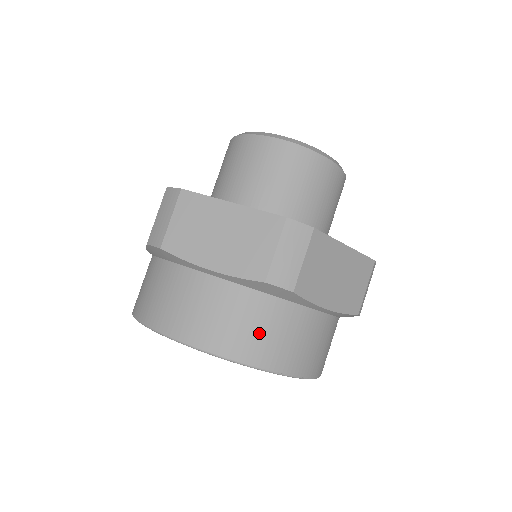
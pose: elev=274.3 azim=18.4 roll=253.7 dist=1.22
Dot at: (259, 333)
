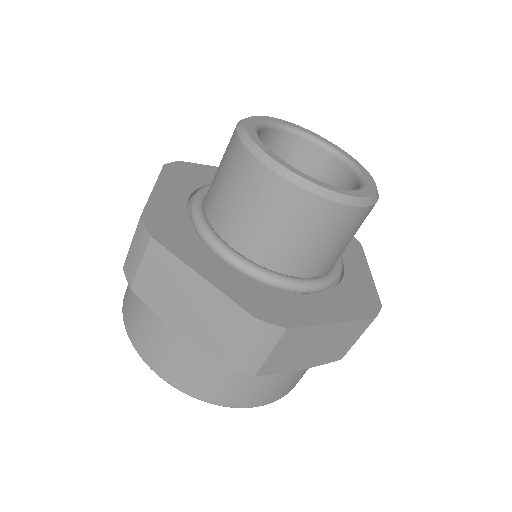
Dot at: occluded
